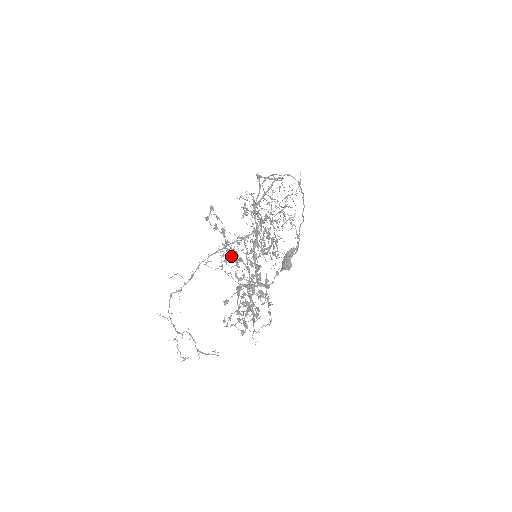
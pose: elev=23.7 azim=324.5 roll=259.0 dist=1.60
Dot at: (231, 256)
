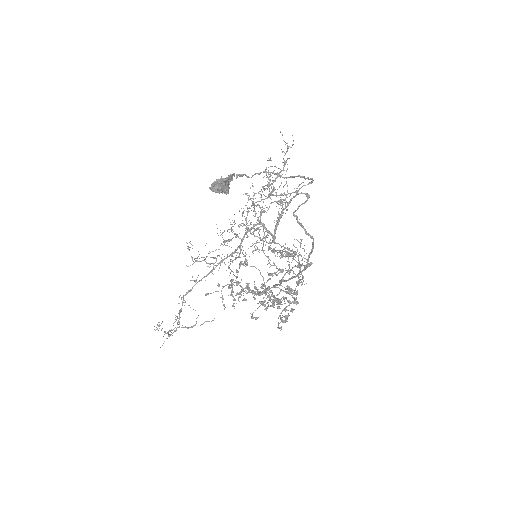
Dot at: occluded
